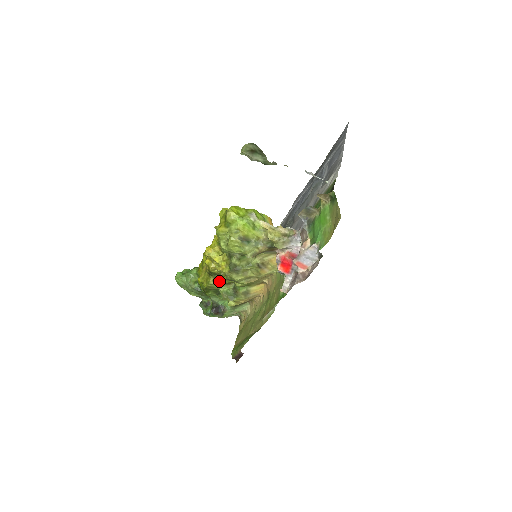
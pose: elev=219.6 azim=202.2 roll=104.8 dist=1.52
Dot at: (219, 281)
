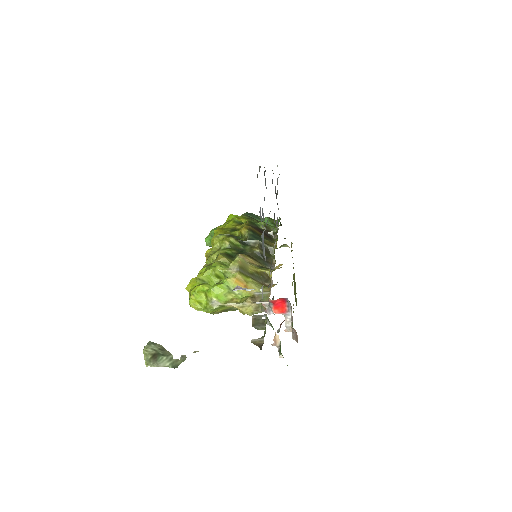
Dot at: occluded
